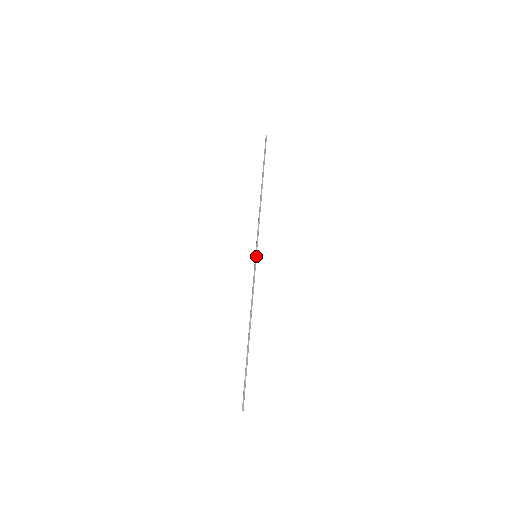
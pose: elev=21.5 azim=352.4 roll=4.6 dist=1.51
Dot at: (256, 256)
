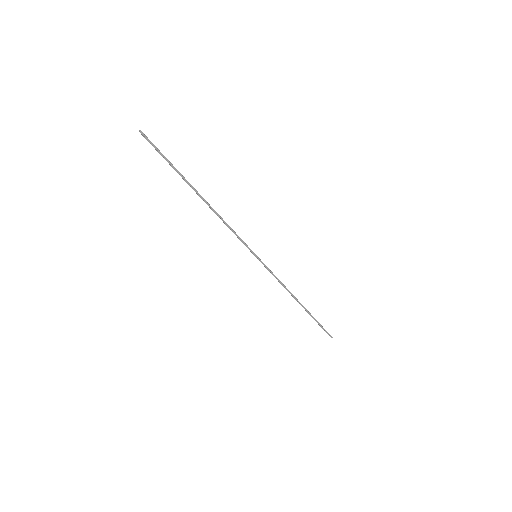
Dot at: (257, 256)
